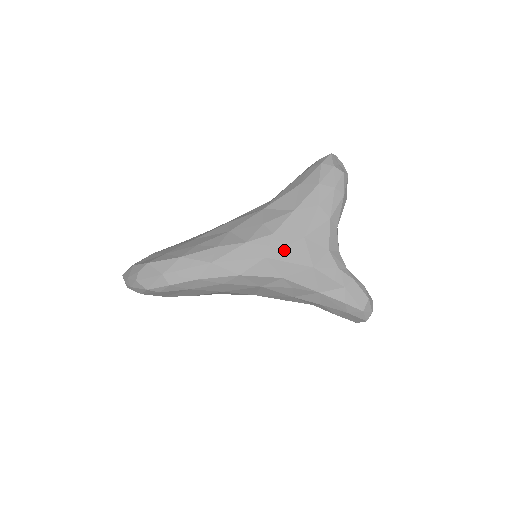
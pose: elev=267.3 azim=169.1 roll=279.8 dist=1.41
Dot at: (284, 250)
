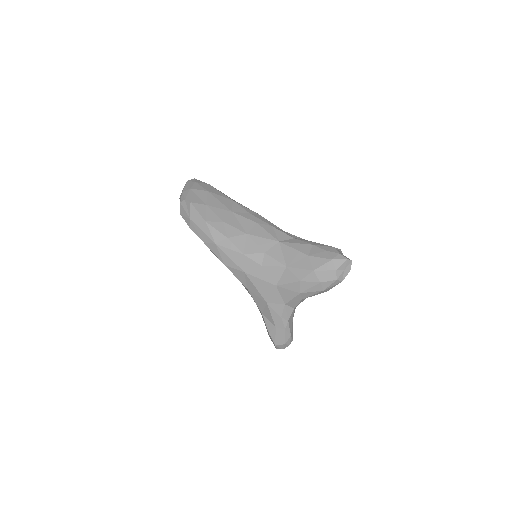
Dot at: (258, 280)
